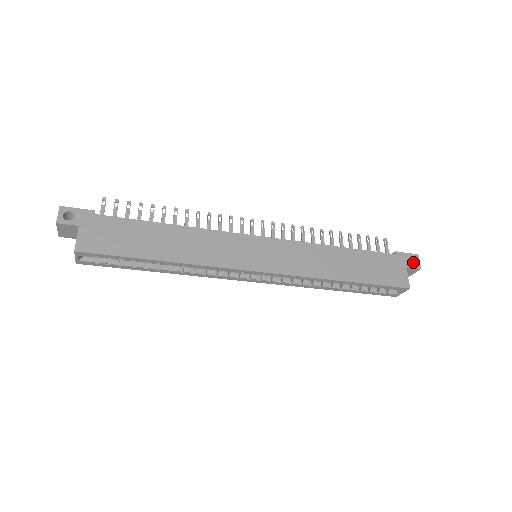
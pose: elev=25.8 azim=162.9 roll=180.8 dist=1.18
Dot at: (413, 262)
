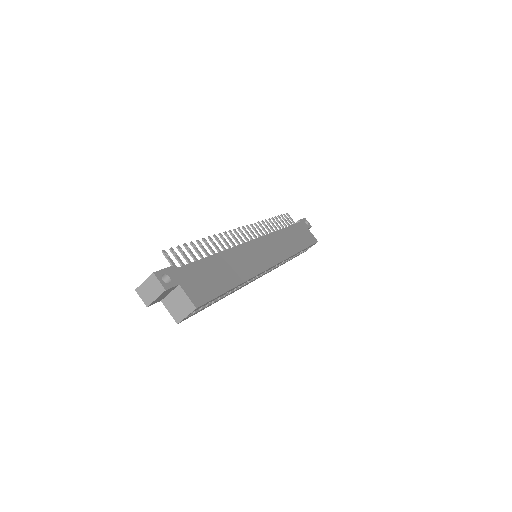
Dot at: occluded
